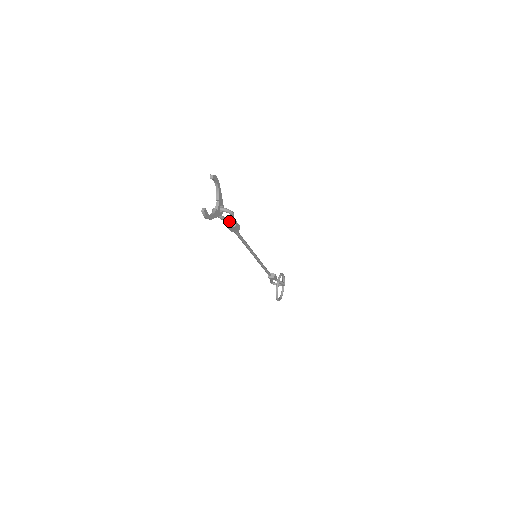
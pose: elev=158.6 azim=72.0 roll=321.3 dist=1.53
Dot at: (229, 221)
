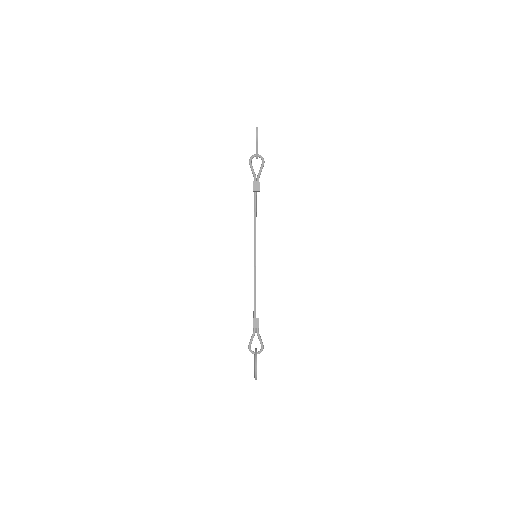
Dot at: occluded
